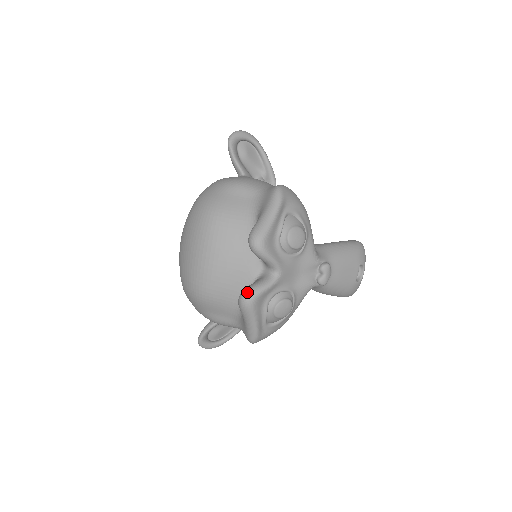
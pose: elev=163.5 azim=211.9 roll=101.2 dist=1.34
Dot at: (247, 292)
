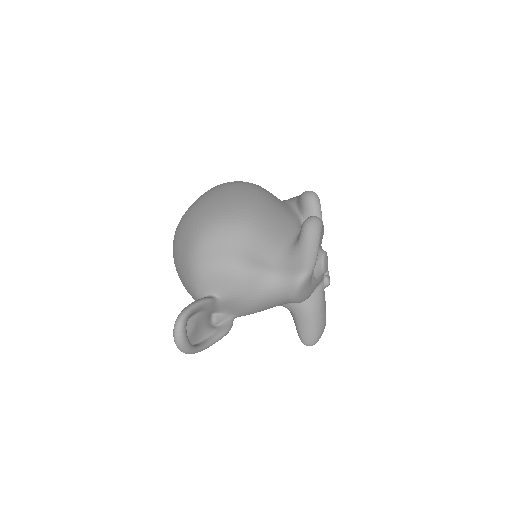
Dot at: (316, 216)
